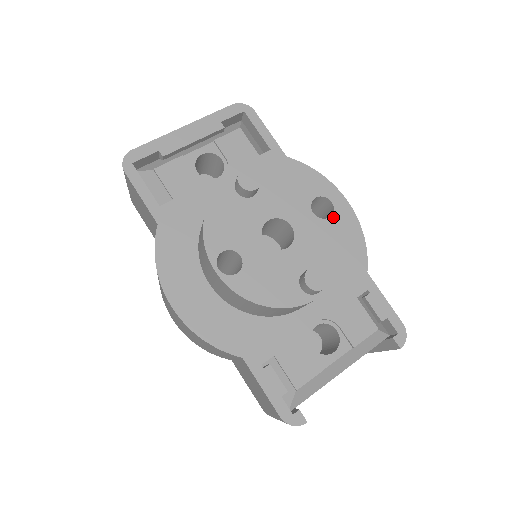
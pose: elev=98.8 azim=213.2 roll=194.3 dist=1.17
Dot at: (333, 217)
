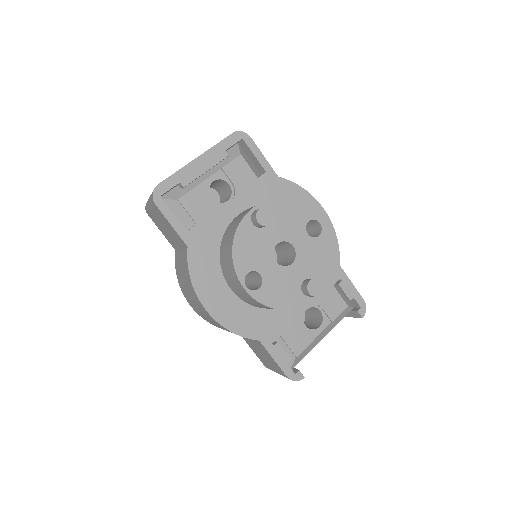
Dot at: (321, 235)
